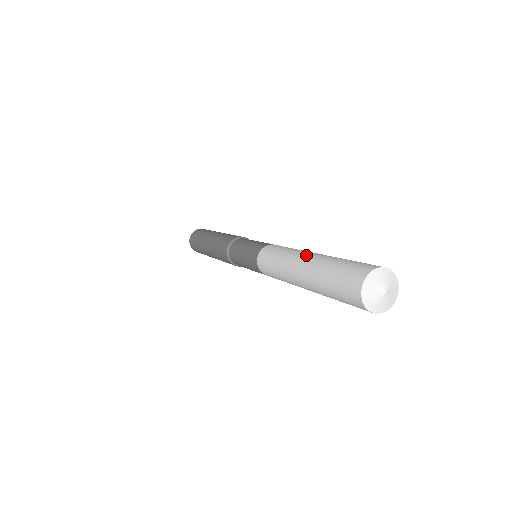
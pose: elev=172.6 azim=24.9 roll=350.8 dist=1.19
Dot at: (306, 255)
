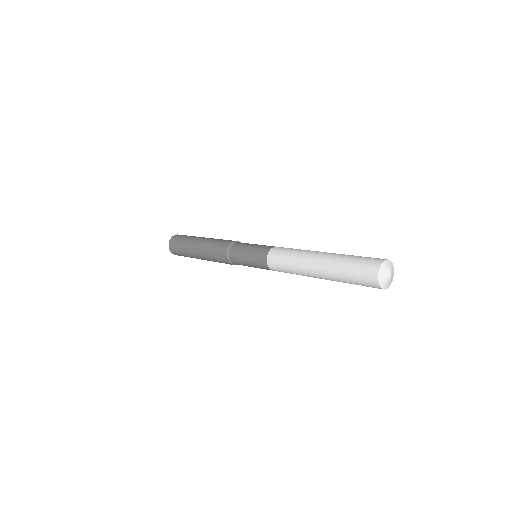
Dot at: (322, 252)
